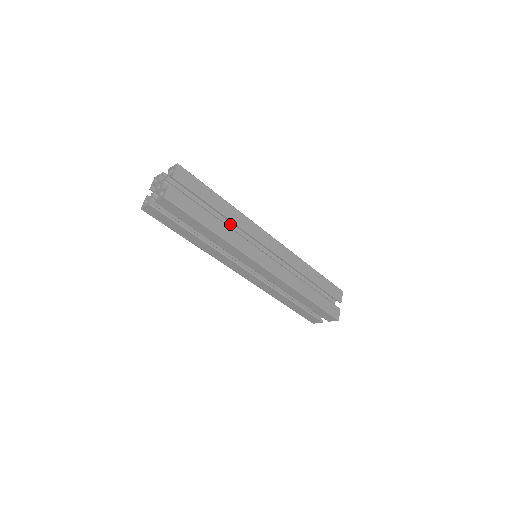
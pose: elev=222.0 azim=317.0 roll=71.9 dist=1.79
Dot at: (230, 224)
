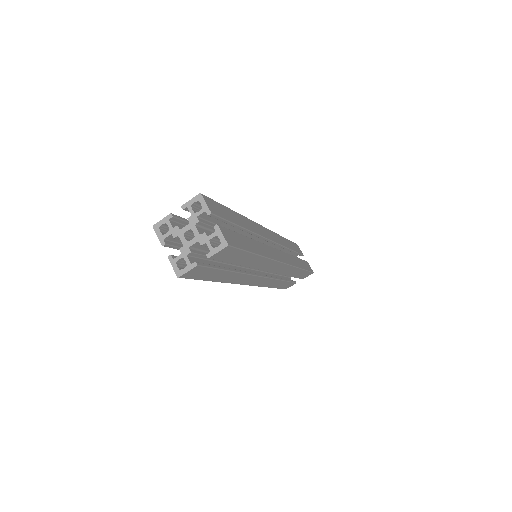
Dot at: occluded
